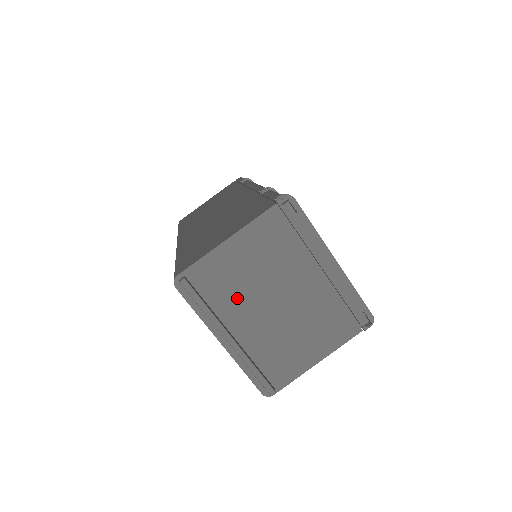
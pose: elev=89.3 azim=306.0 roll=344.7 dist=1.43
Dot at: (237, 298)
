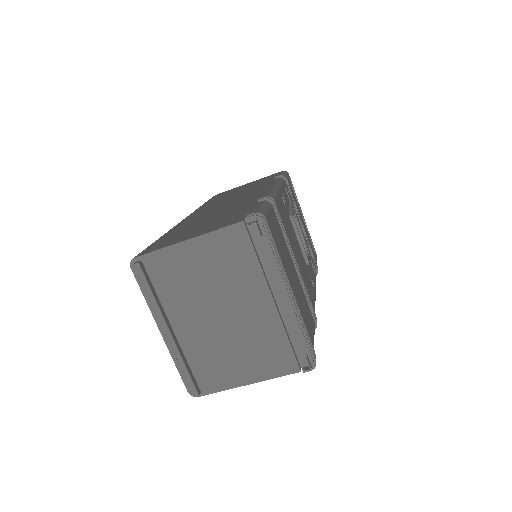
Dot at: (185, 297)
